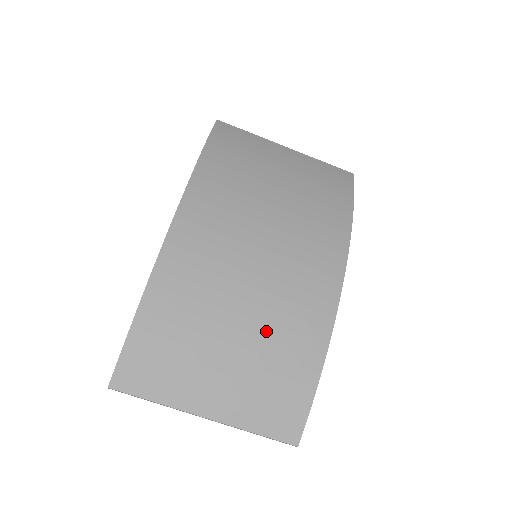
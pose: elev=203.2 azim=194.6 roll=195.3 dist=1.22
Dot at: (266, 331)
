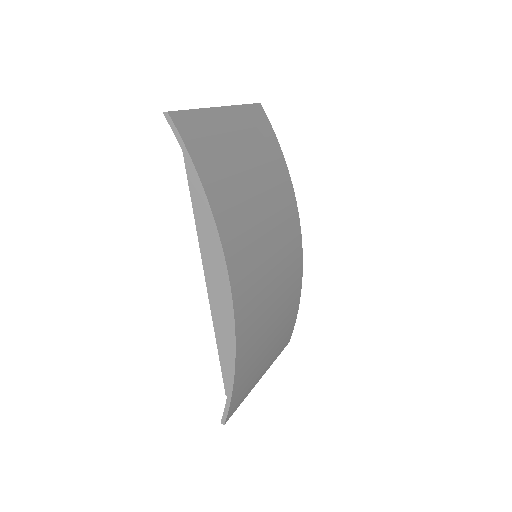
Dot at: (283, 308)
